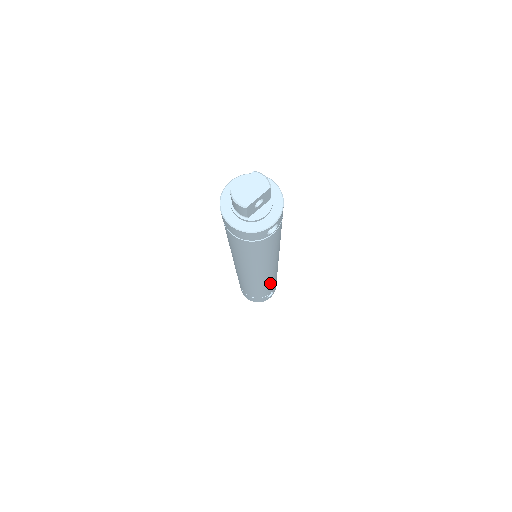
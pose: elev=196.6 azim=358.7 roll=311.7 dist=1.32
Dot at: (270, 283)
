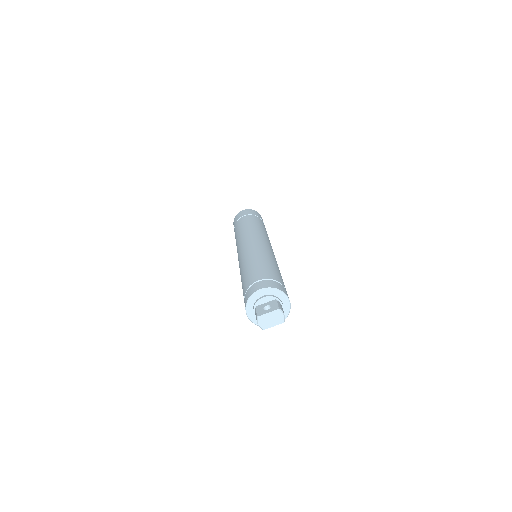
Dot at: occluded
